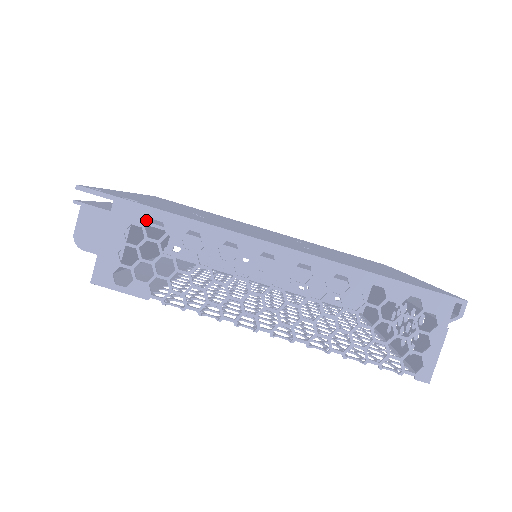
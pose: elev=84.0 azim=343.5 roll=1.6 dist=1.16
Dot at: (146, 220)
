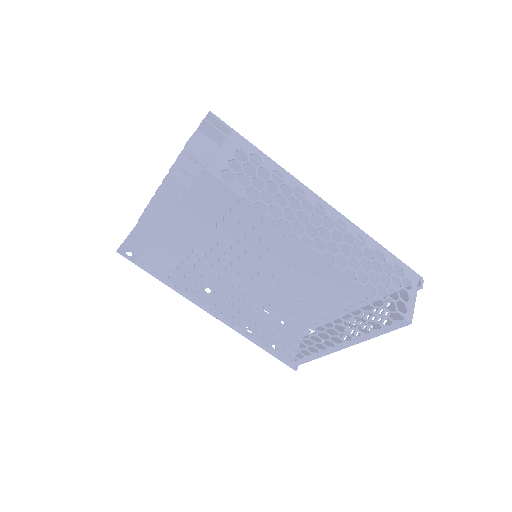
Dot at: (251, 152)
